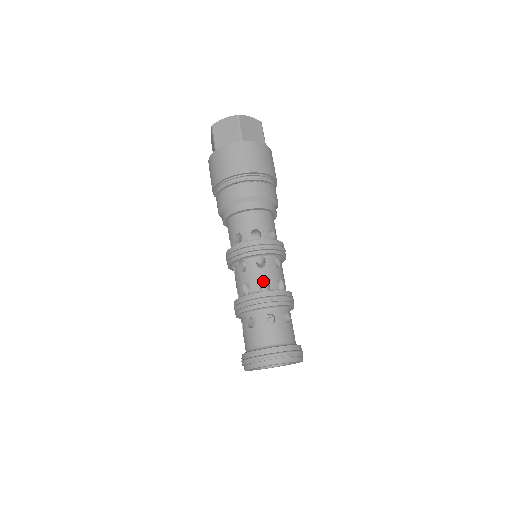
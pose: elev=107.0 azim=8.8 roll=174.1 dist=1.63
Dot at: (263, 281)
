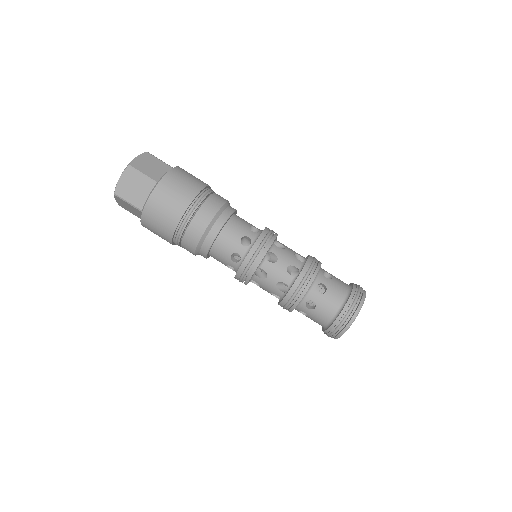
Dot at: (288, 269)
